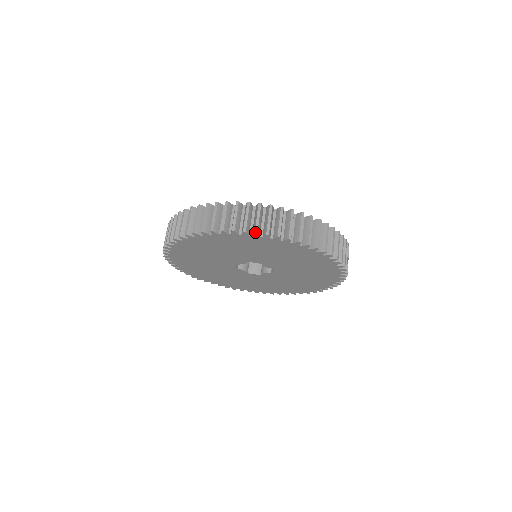
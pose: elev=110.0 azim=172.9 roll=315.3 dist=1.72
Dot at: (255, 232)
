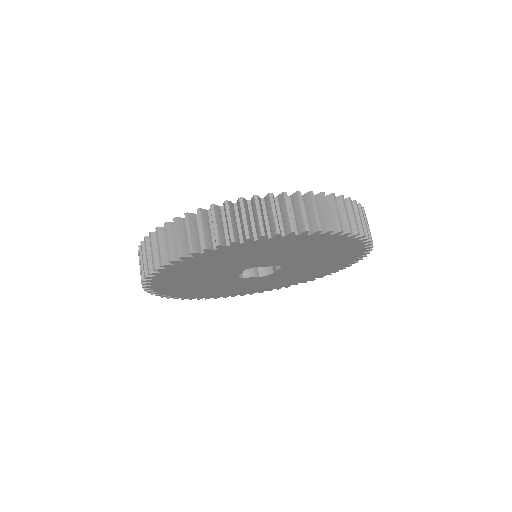
Dot at: (203, 248)
